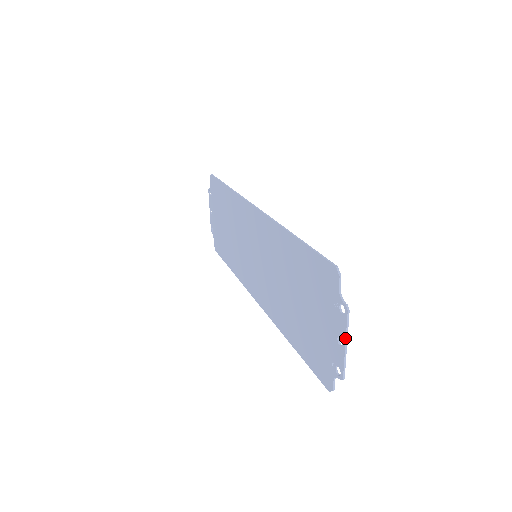
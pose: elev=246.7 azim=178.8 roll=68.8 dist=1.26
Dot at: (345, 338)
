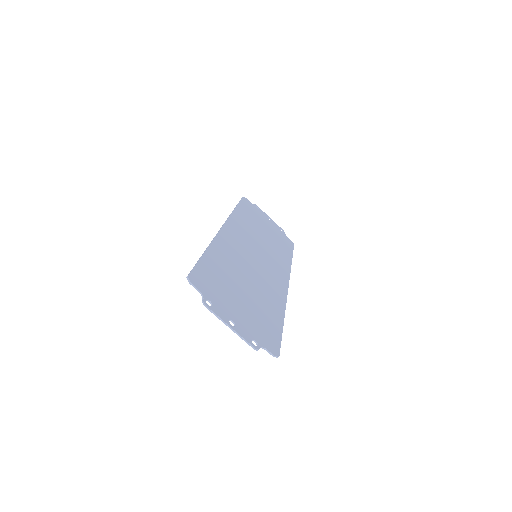
Dot at: (224, 323)
